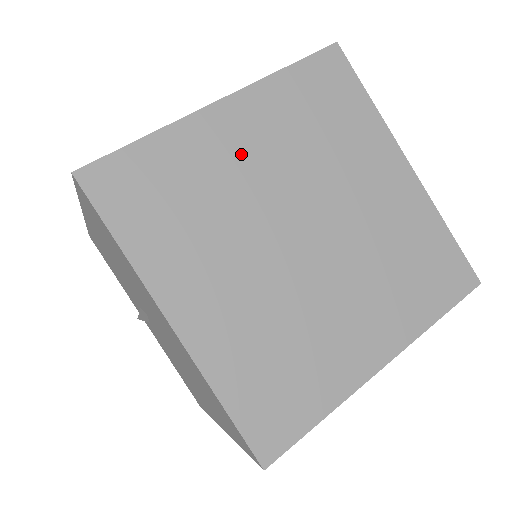
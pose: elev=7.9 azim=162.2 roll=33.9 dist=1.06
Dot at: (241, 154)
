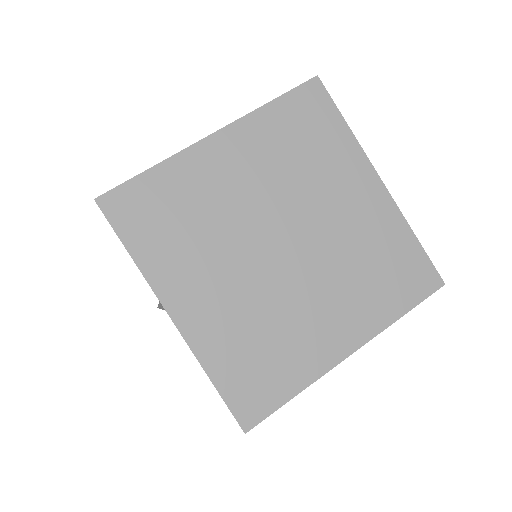
Dot at: (230, 178)
